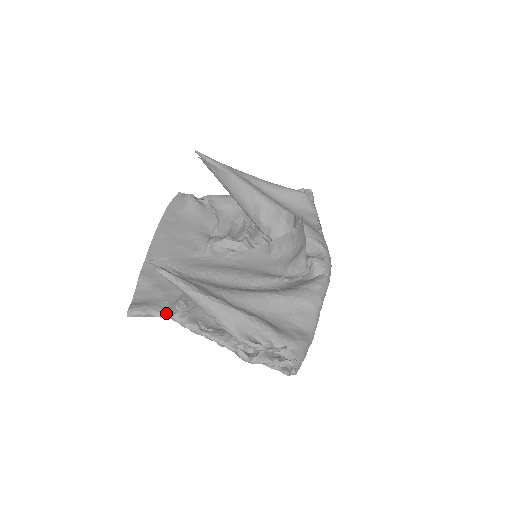
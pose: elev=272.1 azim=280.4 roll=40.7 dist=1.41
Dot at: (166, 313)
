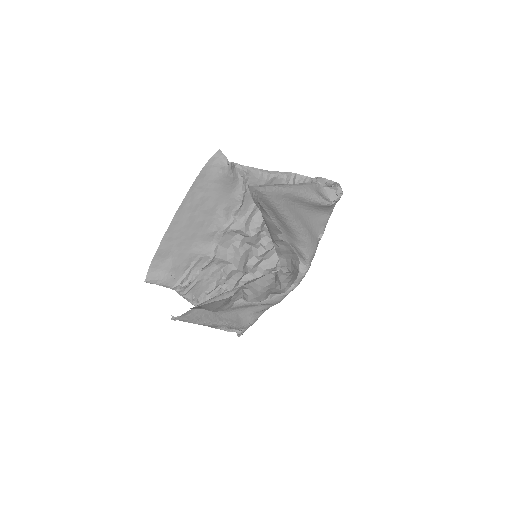
Dot at: (172, 288)
